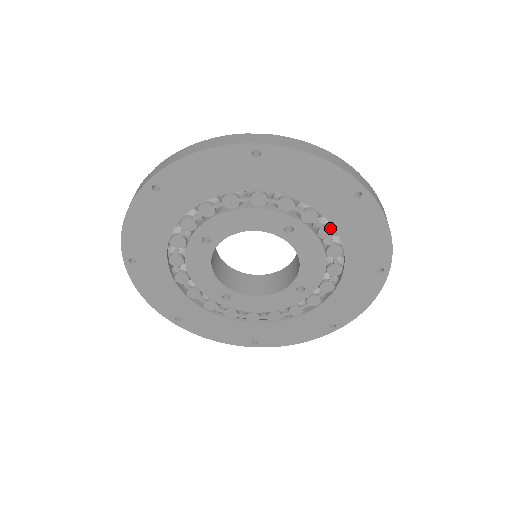
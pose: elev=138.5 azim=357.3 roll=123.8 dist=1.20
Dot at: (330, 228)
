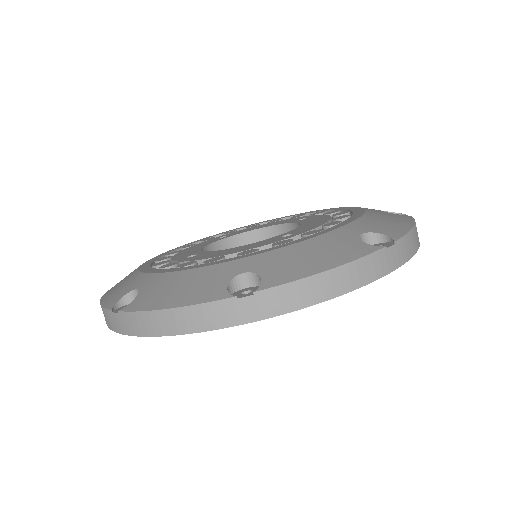
Dot at: occluded
